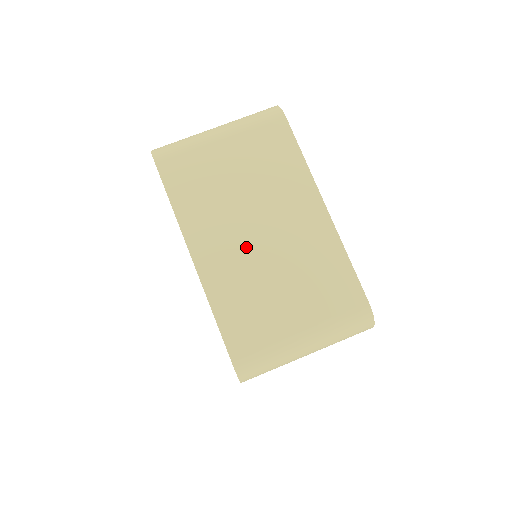
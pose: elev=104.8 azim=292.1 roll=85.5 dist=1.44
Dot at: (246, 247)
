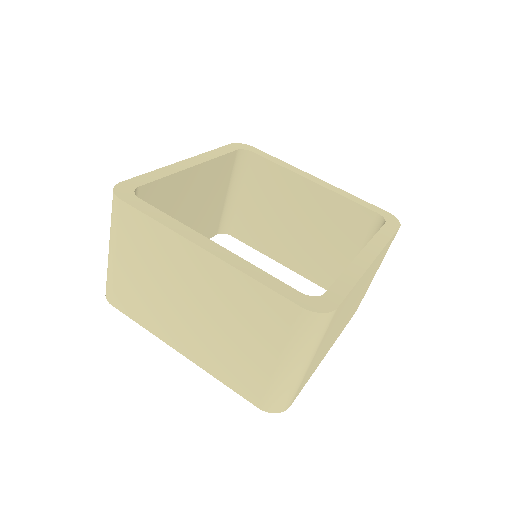
Dot at: (195, 323)
